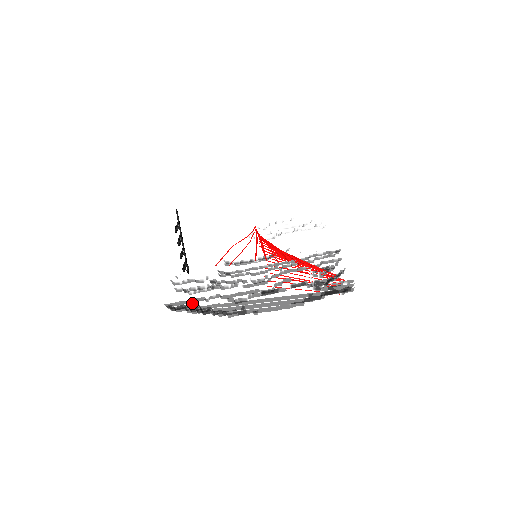
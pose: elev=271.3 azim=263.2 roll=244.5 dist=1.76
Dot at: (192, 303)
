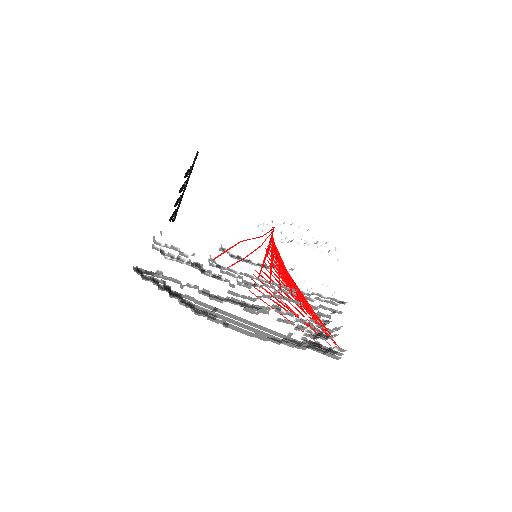
Dot at: occluded
